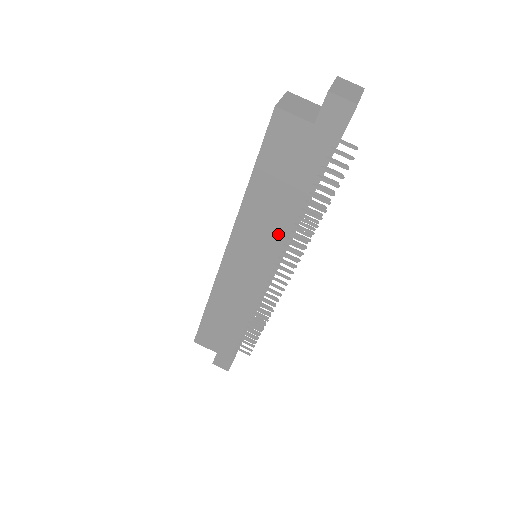
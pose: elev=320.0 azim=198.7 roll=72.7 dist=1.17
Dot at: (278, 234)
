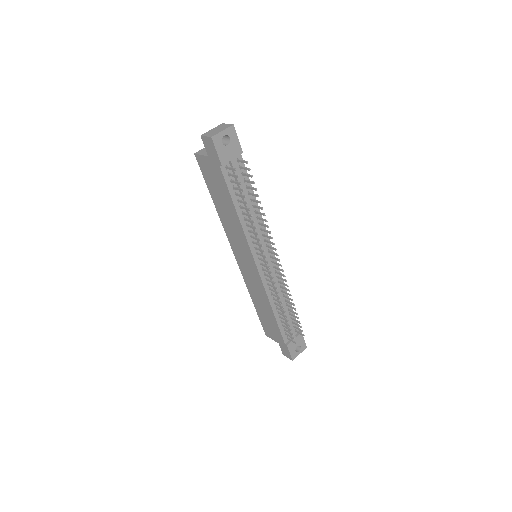
Dot at: (241, 234)
